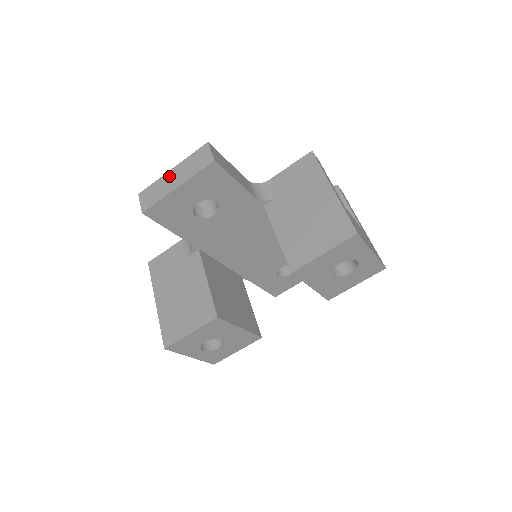
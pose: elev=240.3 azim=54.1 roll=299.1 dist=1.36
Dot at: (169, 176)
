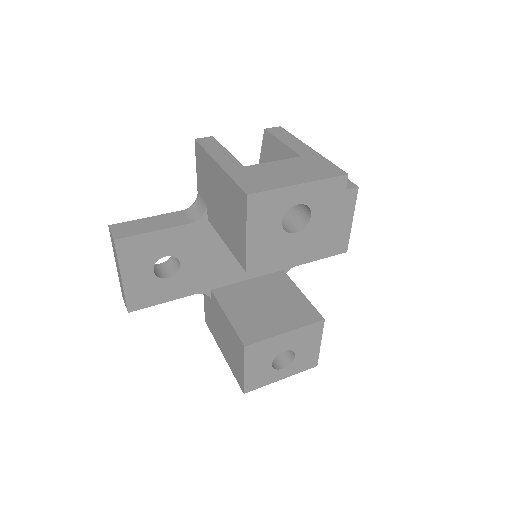
Dot at: (117, 271)
